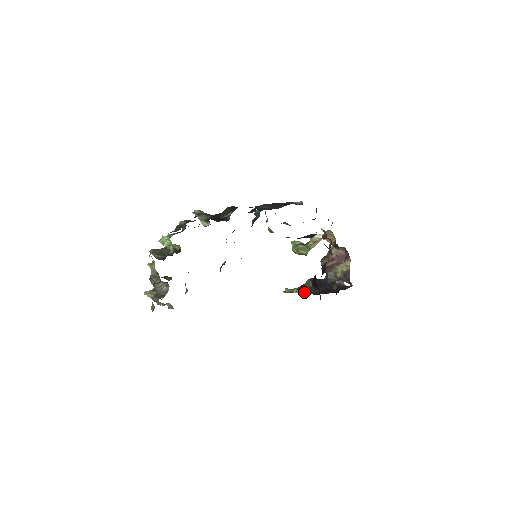
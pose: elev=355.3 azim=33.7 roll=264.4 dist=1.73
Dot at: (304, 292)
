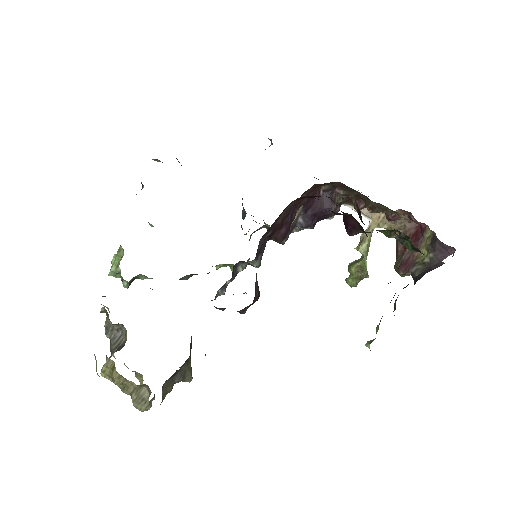
Dot at: occluded
